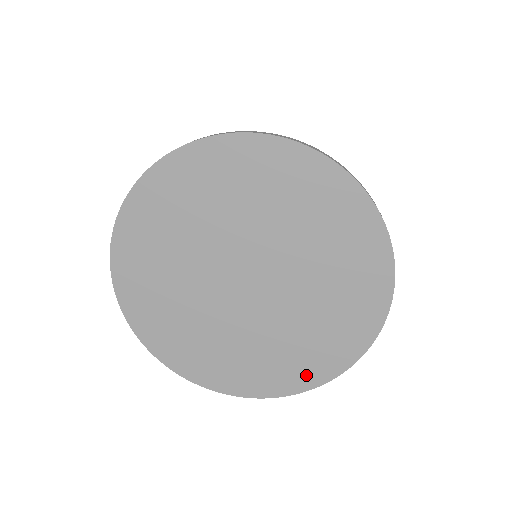
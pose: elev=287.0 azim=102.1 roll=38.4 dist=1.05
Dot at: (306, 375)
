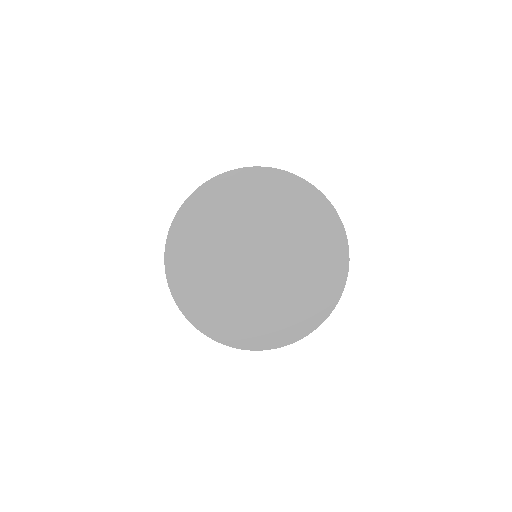
Dot at: (310, 319)
